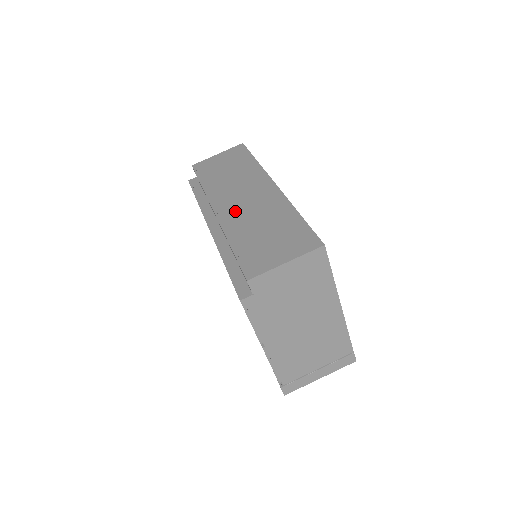
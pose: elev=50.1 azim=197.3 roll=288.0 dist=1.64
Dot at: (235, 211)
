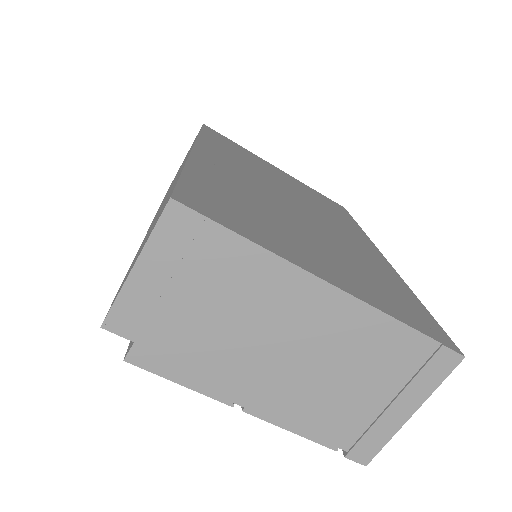
Dot at: occluded
